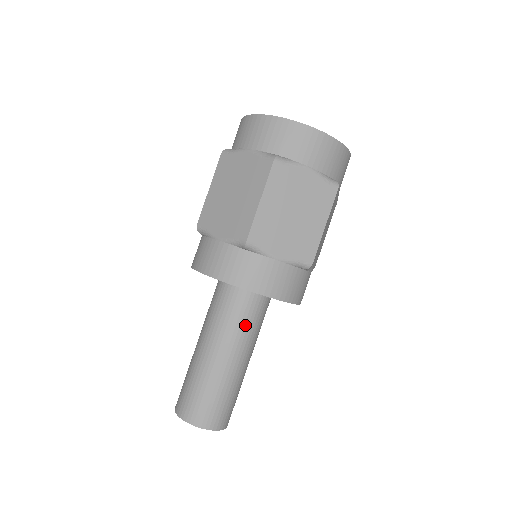
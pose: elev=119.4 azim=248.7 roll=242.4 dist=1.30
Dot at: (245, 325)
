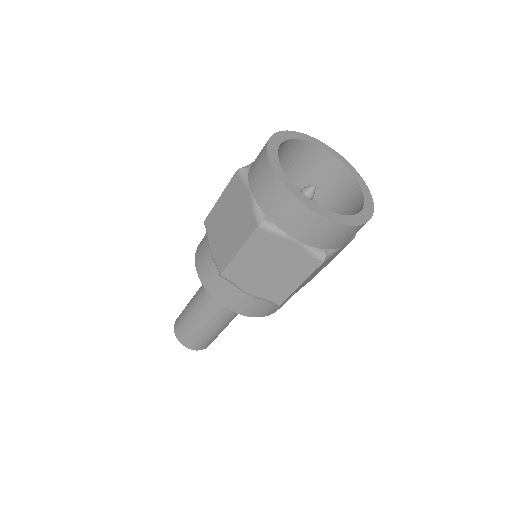
Dot at: occluded
